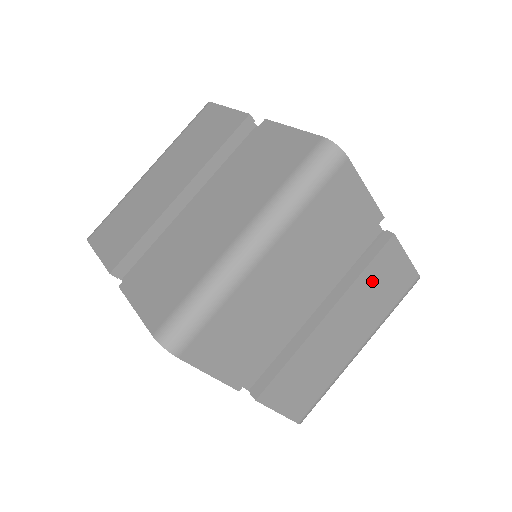
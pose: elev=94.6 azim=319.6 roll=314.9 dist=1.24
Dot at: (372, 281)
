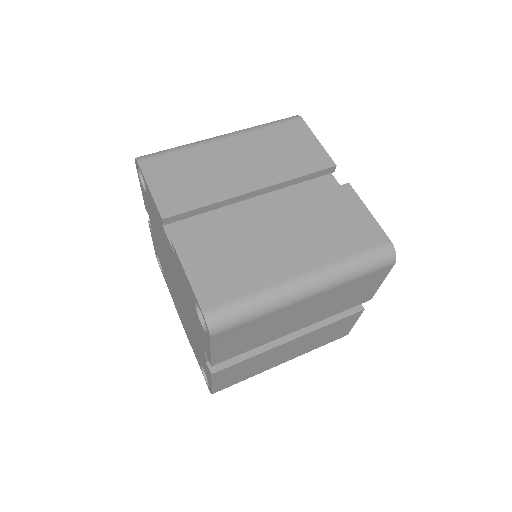
Dot at: (323, 210)
